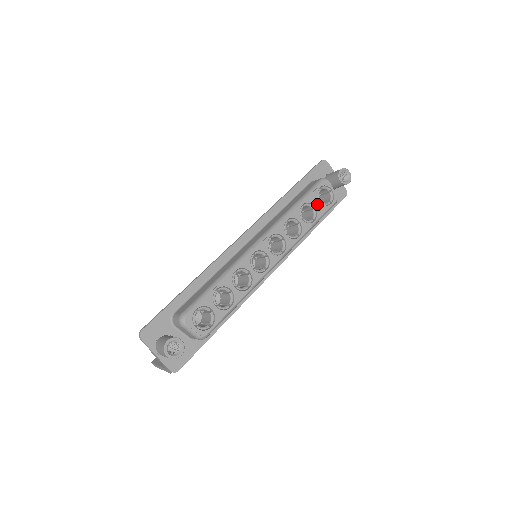
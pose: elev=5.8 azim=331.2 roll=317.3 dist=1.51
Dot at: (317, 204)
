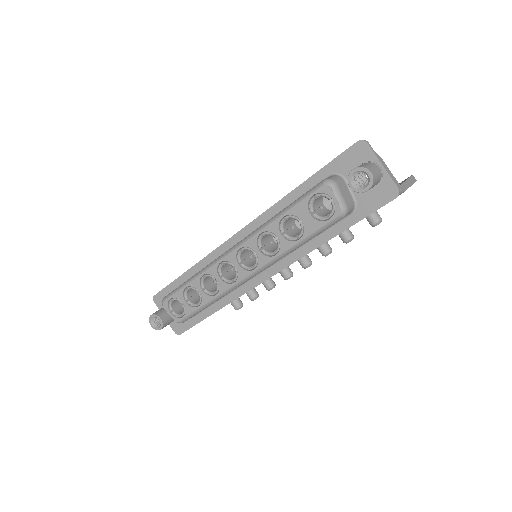
Dot at: (306, 218)
